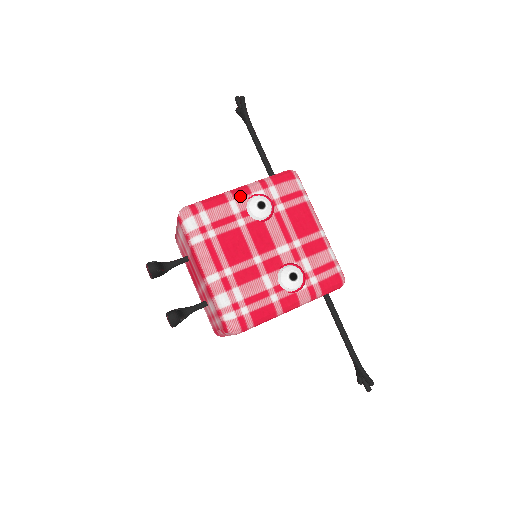
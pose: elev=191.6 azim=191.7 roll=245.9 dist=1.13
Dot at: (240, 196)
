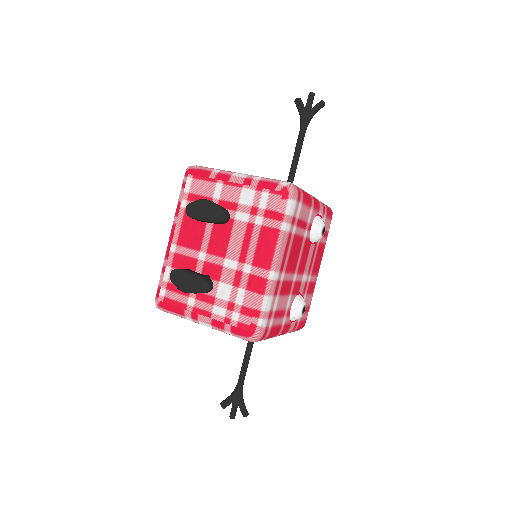
Dot at: (316, 208)
